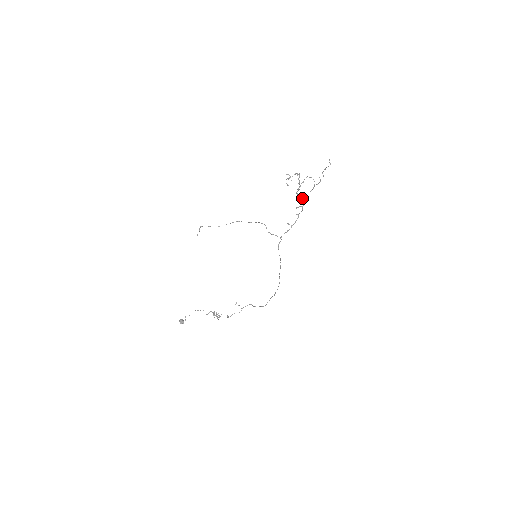
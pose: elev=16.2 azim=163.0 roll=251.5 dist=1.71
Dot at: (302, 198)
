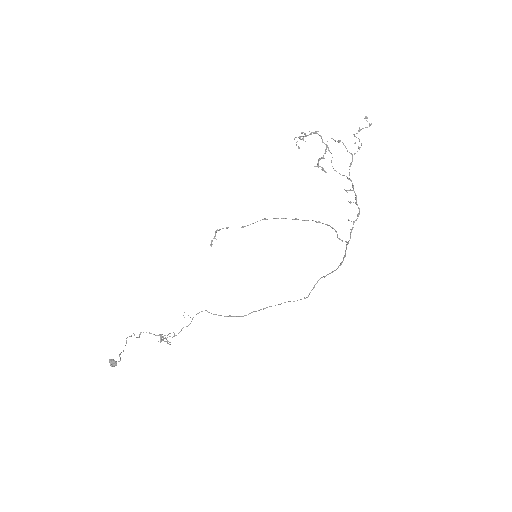
Dot at: (346, 176)
